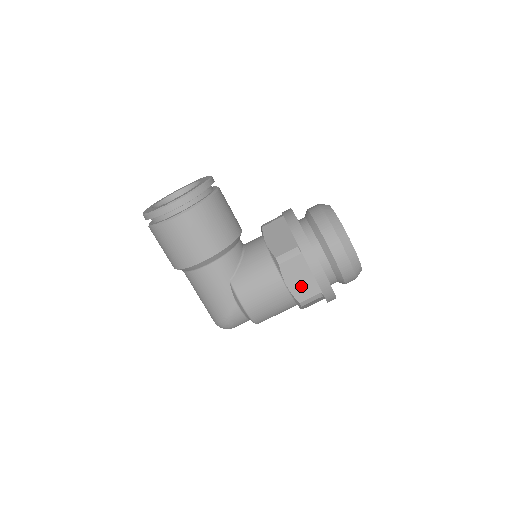
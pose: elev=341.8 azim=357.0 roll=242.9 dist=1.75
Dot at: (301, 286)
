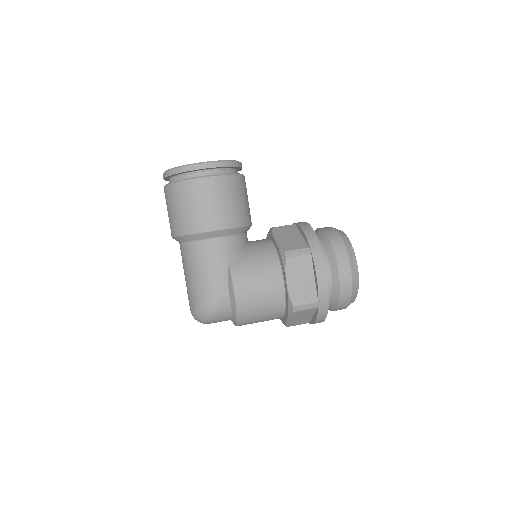
Dot at: (300, 288)
